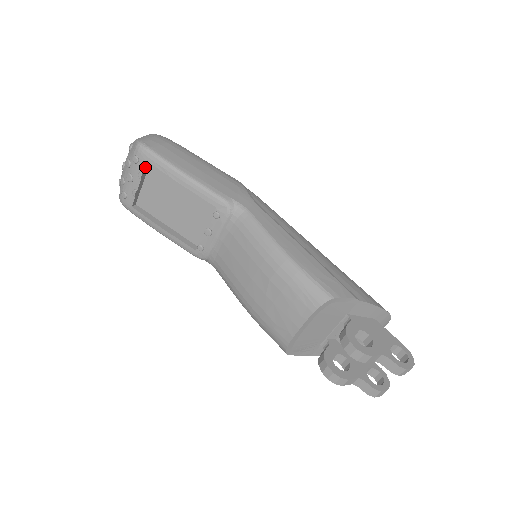
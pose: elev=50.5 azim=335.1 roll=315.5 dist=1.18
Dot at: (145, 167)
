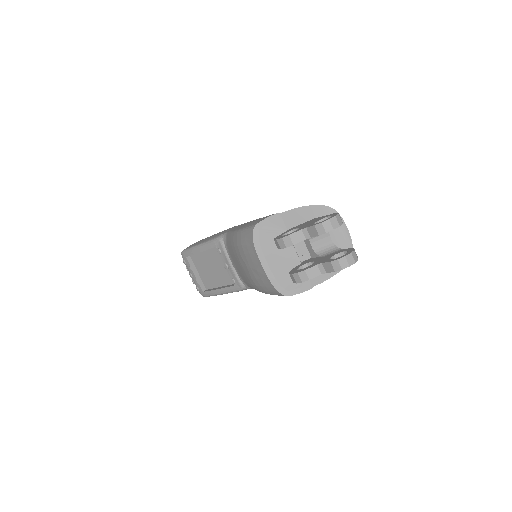
Dot at: (189, 262)
